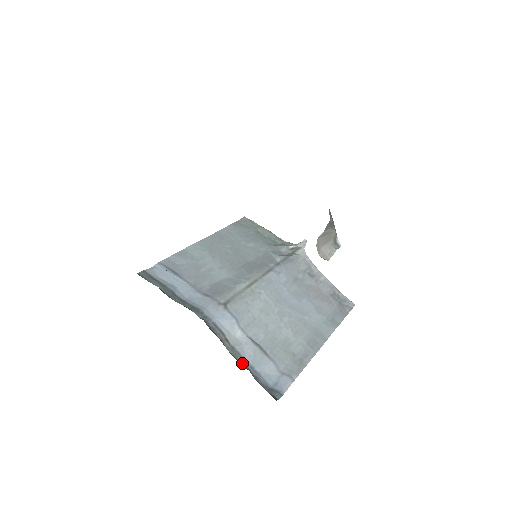
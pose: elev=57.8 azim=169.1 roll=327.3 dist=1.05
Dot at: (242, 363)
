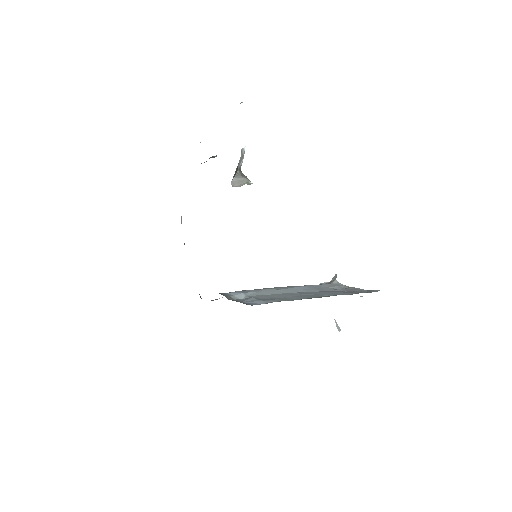
Dot at: (236, 301)
